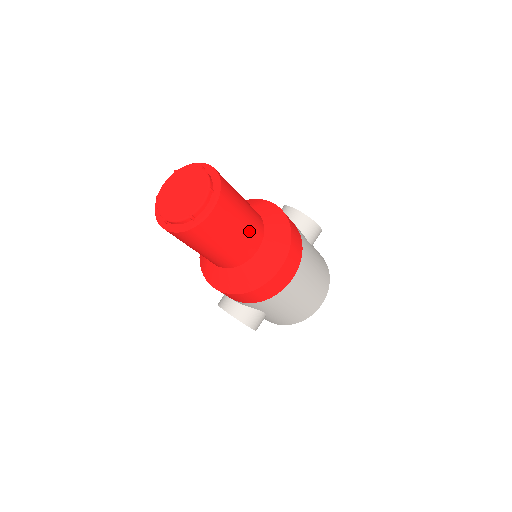
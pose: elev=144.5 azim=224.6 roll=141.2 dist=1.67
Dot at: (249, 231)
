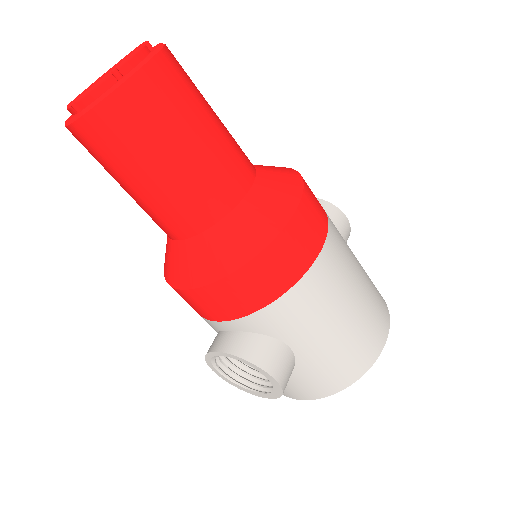
Dot at: (227, 144)
